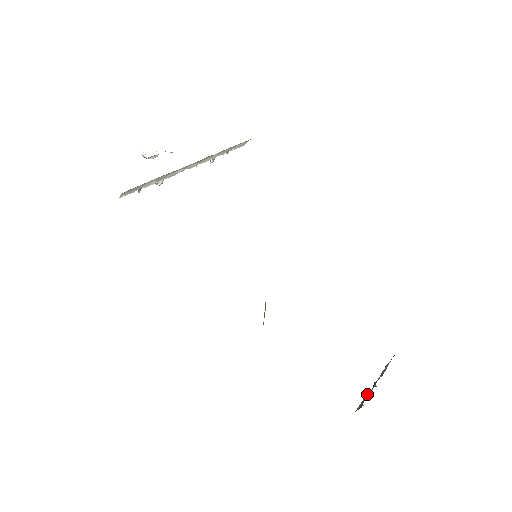
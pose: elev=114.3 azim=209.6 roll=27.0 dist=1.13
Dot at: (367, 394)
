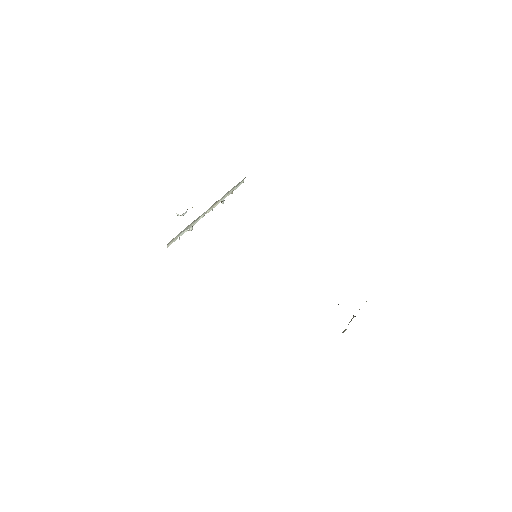
Dot at: occluded
